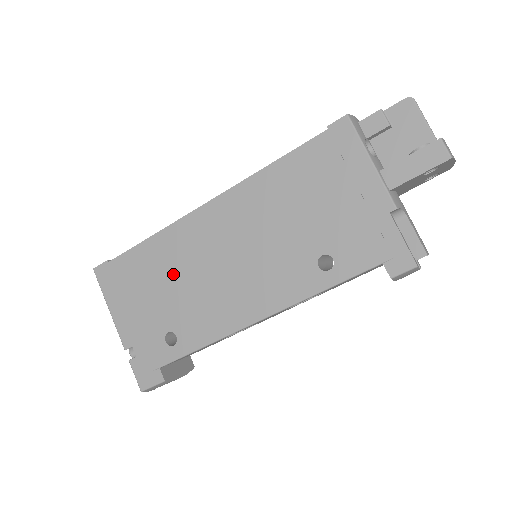
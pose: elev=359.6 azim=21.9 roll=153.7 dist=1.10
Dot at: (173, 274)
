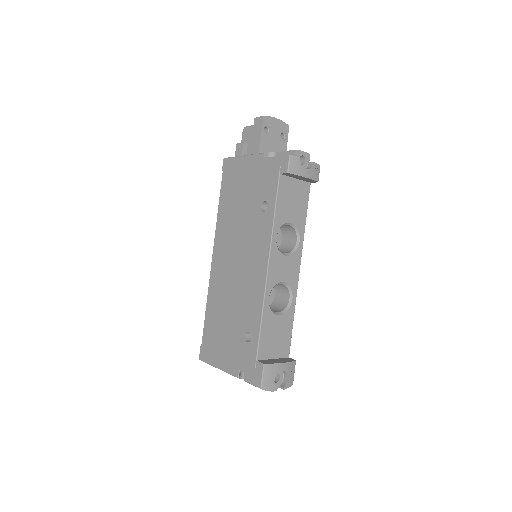
Dot at: (225, 306)
